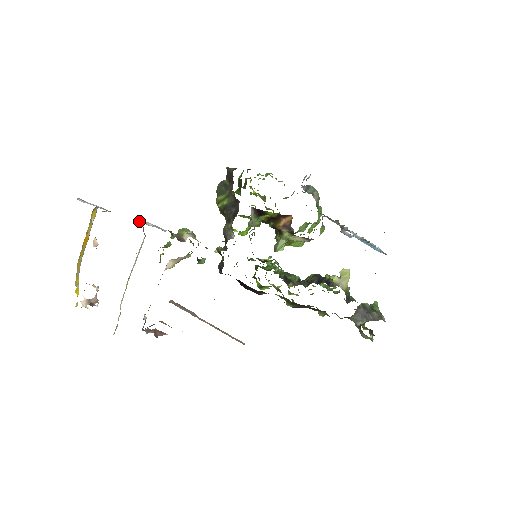
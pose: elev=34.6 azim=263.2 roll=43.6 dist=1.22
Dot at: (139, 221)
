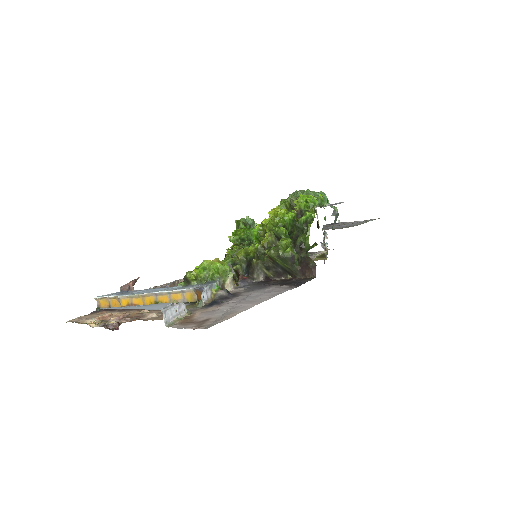
Dot at: (205, 303)
